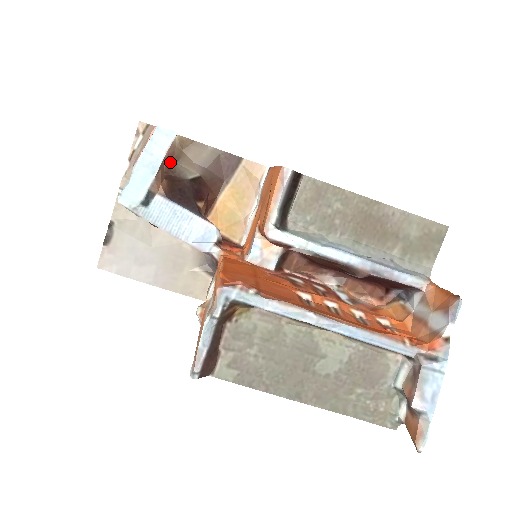
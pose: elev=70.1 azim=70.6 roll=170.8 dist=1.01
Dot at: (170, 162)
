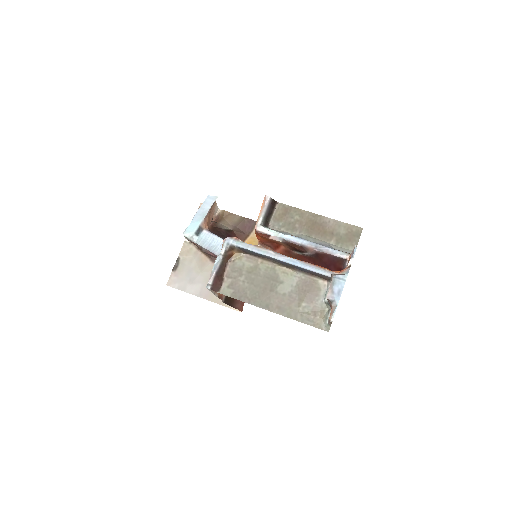
Dot at: (215, 222)
